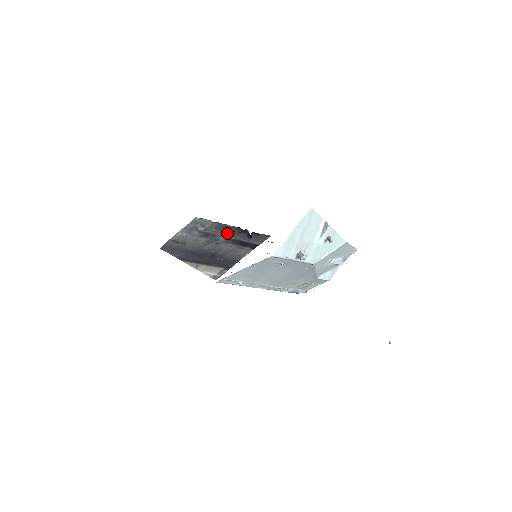
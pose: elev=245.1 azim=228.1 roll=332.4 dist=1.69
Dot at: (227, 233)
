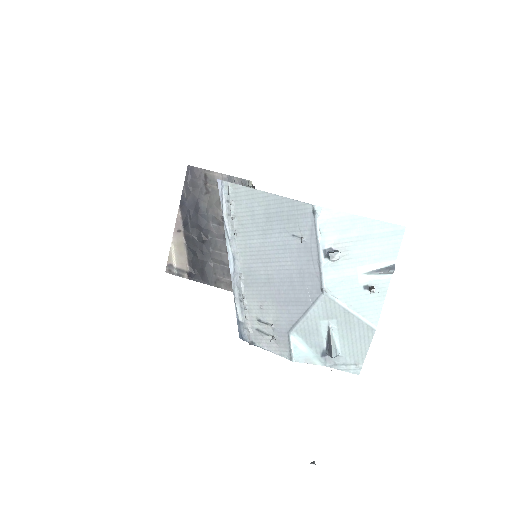
Dot at: occluded
